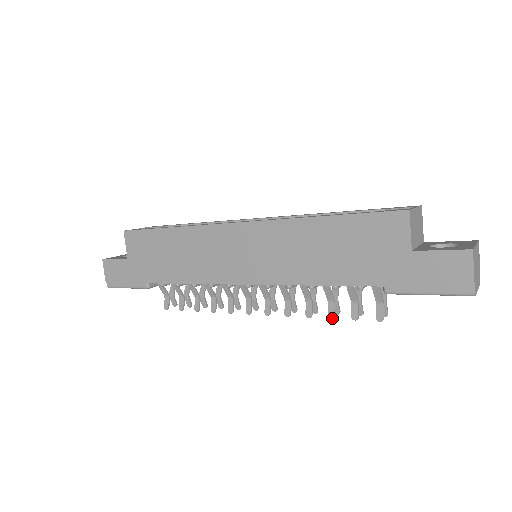
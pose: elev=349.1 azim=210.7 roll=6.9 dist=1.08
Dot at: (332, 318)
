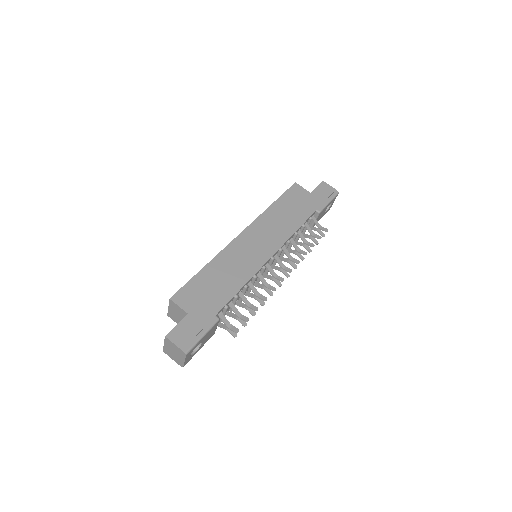
Dot at: (314, 245)
